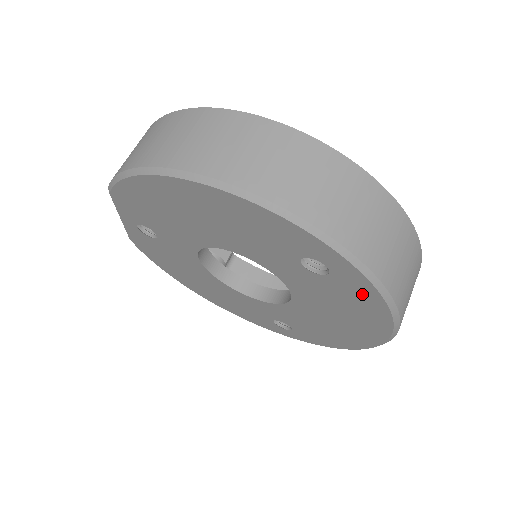
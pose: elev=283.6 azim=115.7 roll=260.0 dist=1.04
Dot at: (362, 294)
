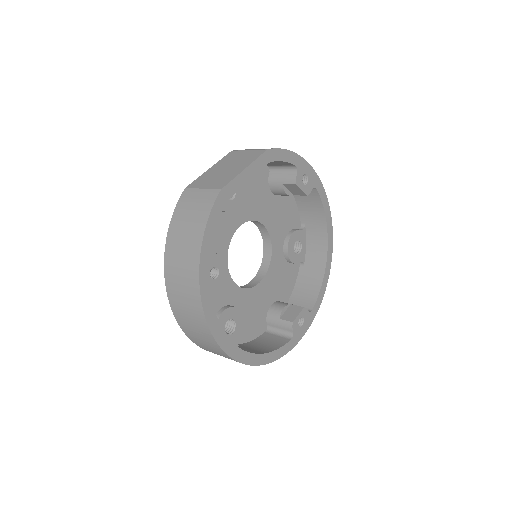
Dot at: occluded
